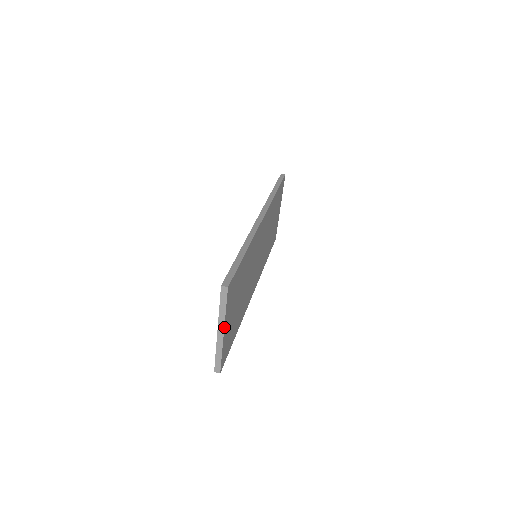
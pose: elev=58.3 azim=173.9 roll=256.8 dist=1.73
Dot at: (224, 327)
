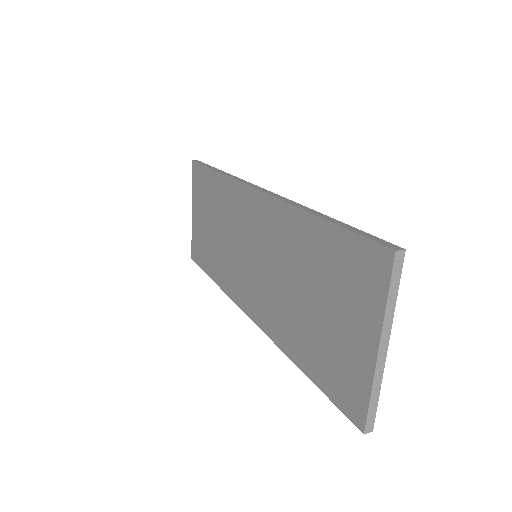
Dot at: (389, 335)
